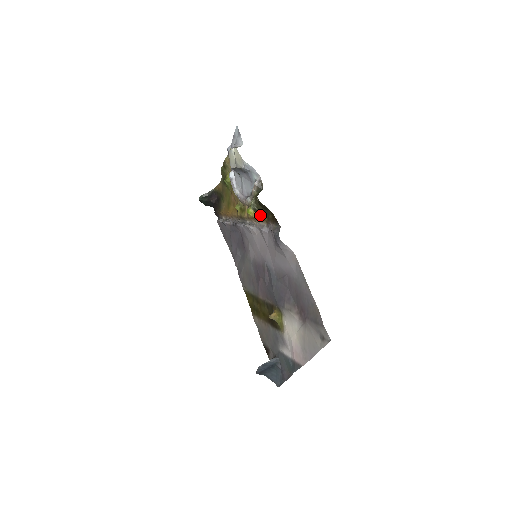
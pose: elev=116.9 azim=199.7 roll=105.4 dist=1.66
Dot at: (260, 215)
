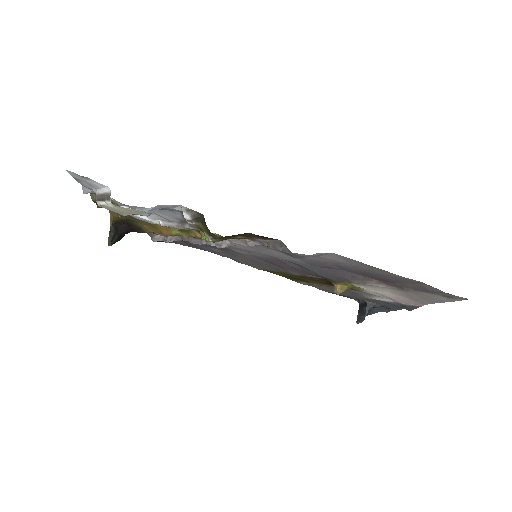
Dot at: occluded
